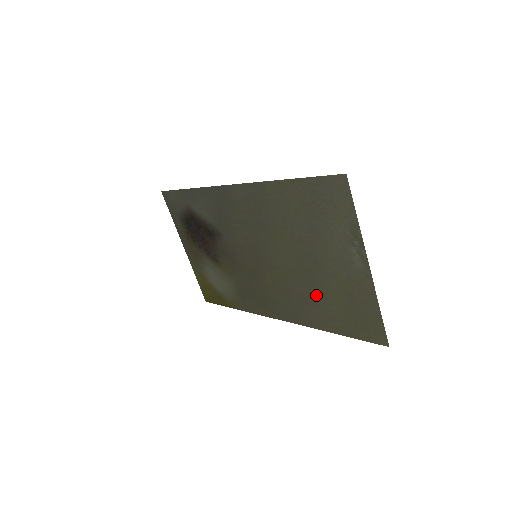
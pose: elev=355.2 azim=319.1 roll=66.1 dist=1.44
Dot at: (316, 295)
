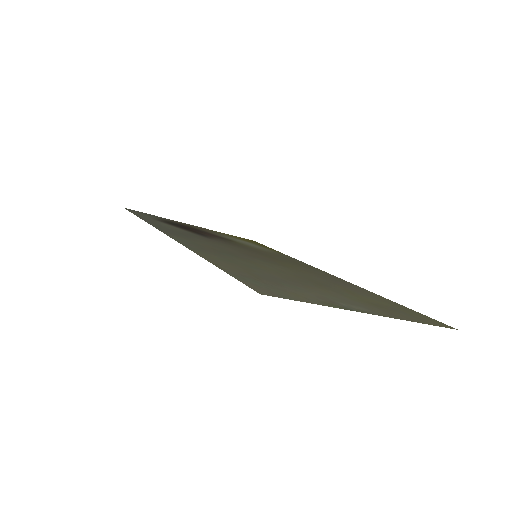
Dot at: (343, 288)
